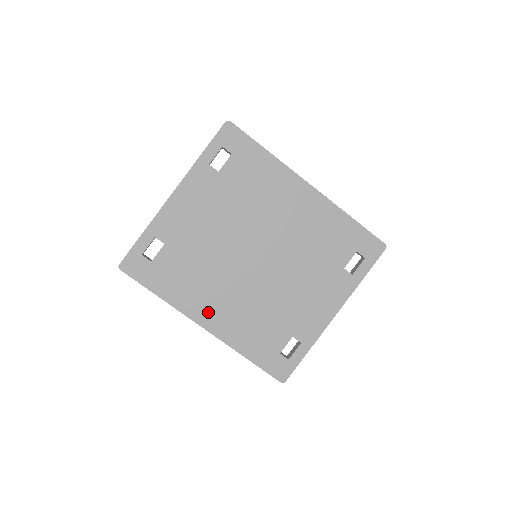
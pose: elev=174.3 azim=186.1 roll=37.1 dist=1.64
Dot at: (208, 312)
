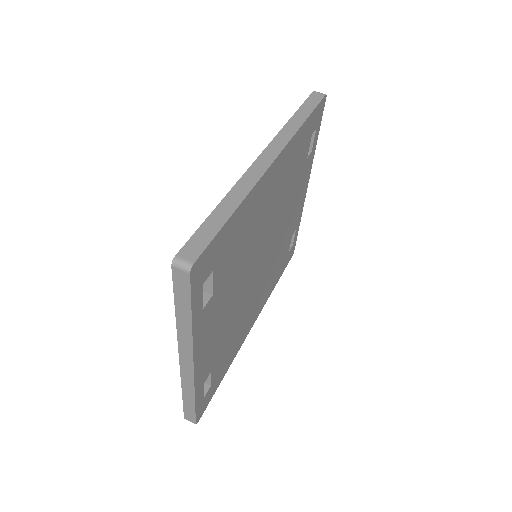
Dot at: (252, 320)
